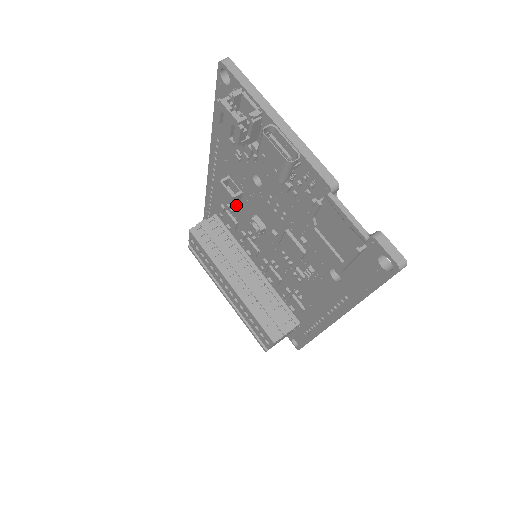
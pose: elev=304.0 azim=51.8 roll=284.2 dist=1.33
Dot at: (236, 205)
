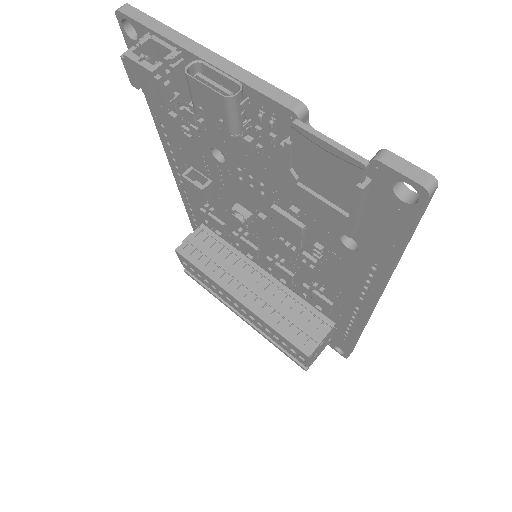
Dot at: (214, 201)
